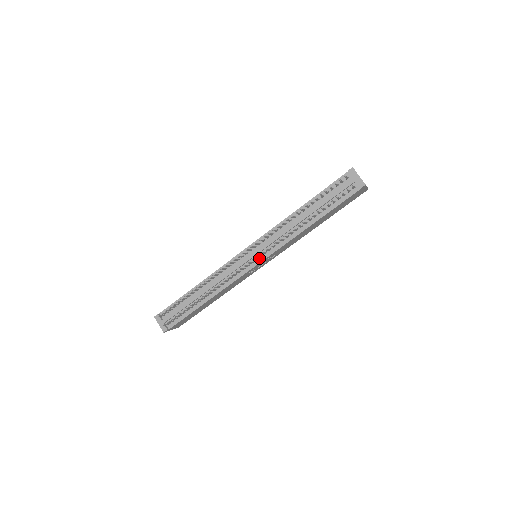
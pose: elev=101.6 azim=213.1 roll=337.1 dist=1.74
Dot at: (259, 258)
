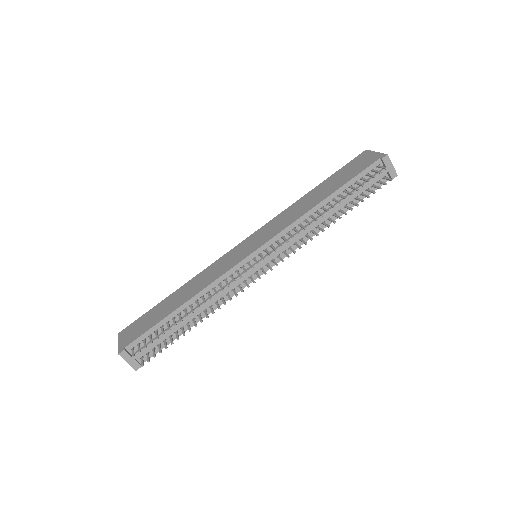
Dot at: (270, 263)
